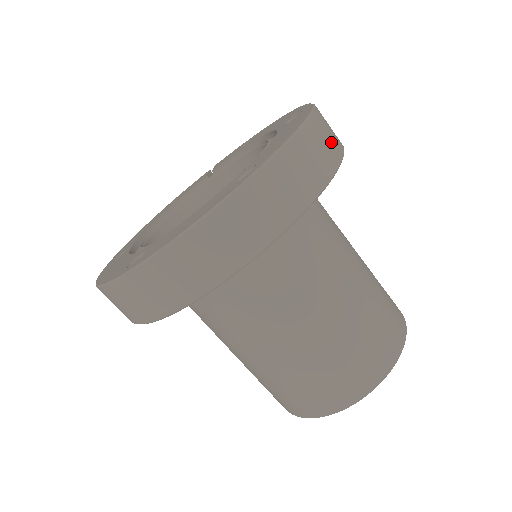
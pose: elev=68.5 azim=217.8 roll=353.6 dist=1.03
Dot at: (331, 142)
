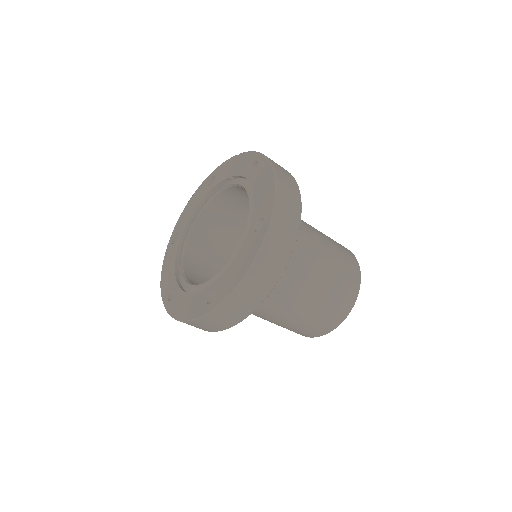
Dot at: (271, 272)
